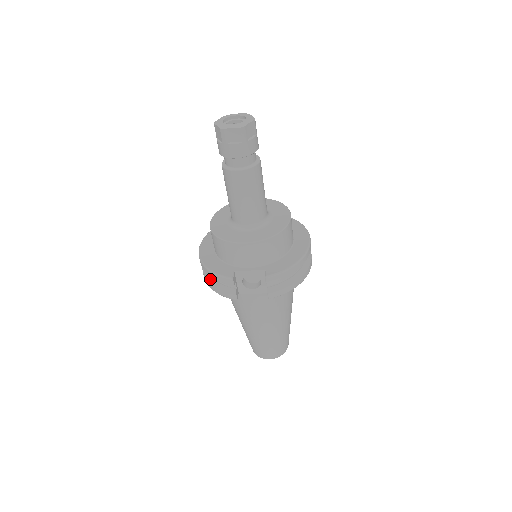
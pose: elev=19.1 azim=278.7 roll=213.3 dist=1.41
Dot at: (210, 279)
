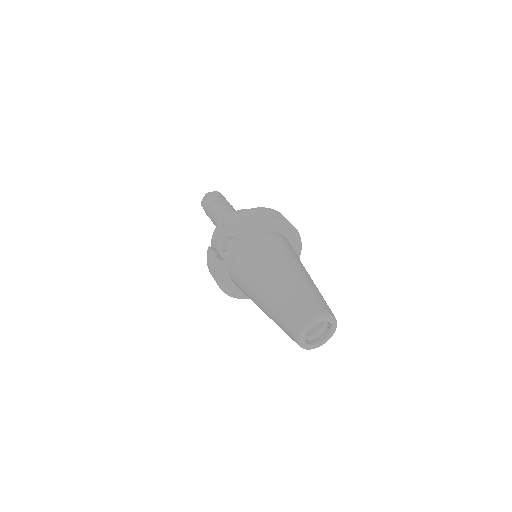
Dot at: occluded
